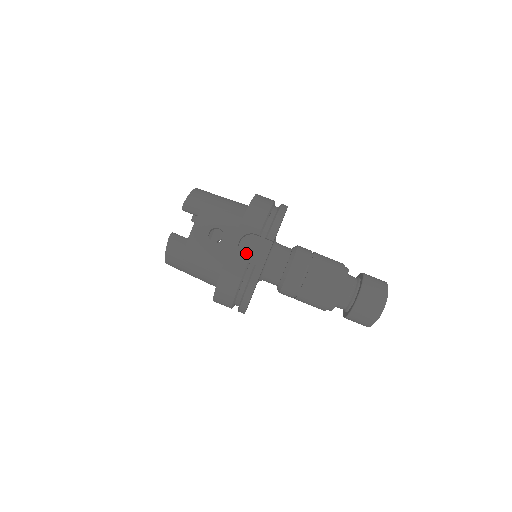
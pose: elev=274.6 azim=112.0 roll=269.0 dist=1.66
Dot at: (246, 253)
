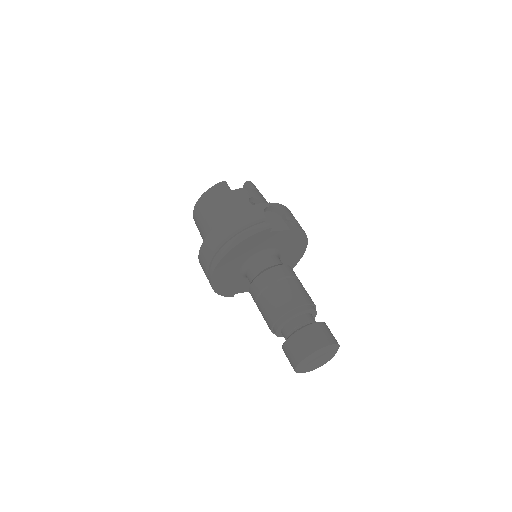
Dot at: (267, 218)
